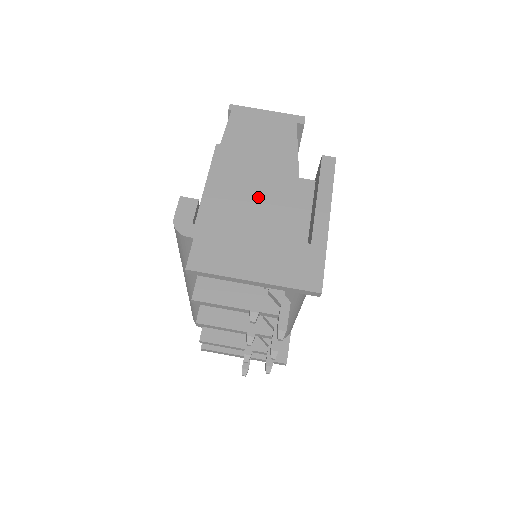
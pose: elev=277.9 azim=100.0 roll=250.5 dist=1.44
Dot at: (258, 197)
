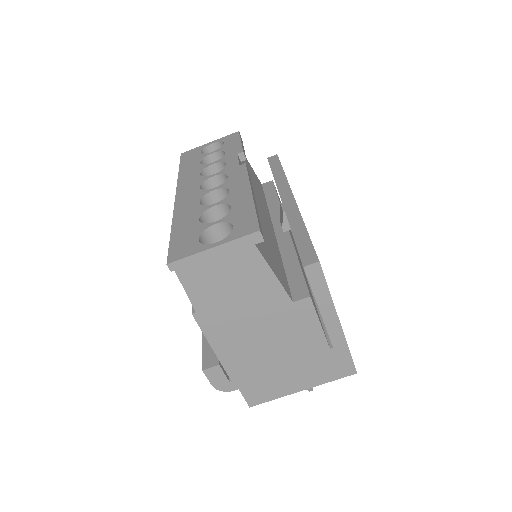
Dot at: (267, 338)
